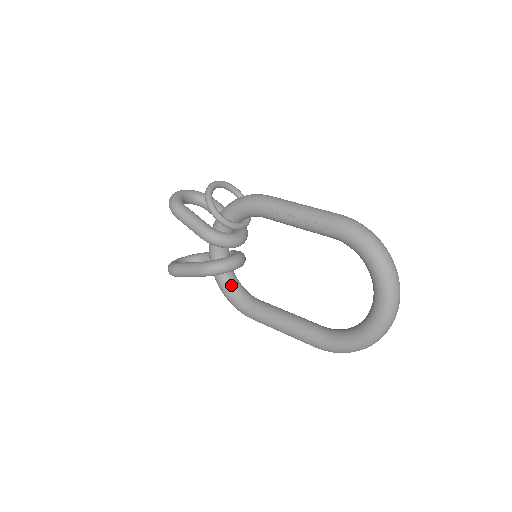
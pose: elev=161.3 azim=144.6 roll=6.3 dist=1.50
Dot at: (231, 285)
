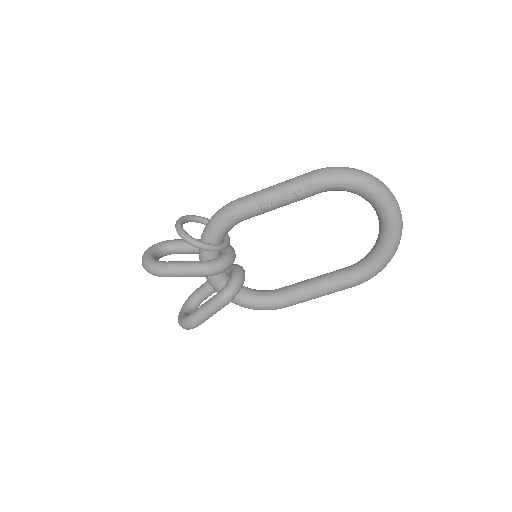
Dot at: (249, 295)
